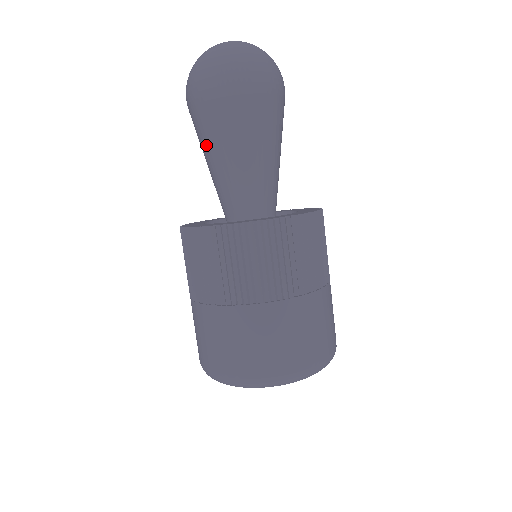
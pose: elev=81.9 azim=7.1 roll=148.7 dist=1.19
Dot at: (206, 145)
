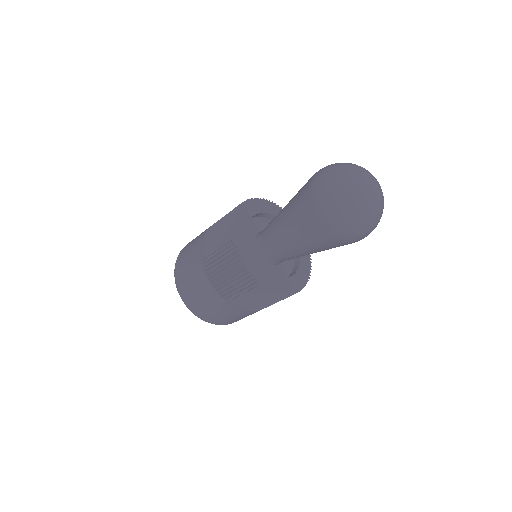
Dot at: (308, 243)
